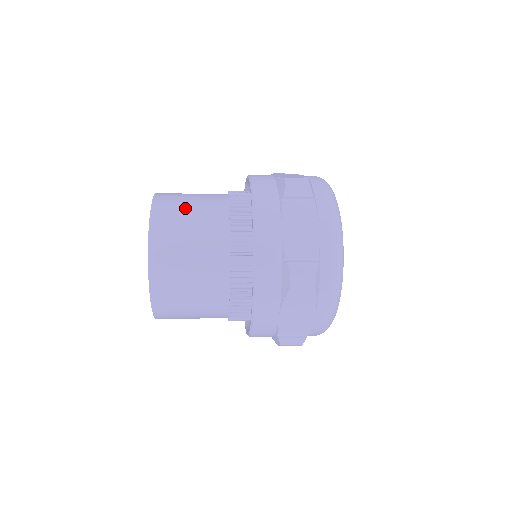
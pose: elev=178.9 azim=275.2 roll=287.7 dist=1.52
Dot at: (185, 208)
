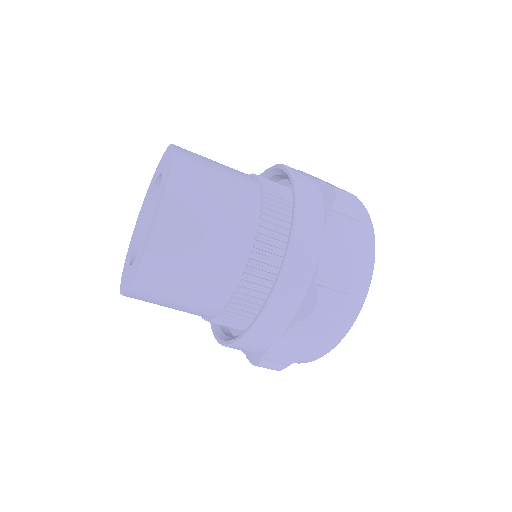
Dot at: occluded
